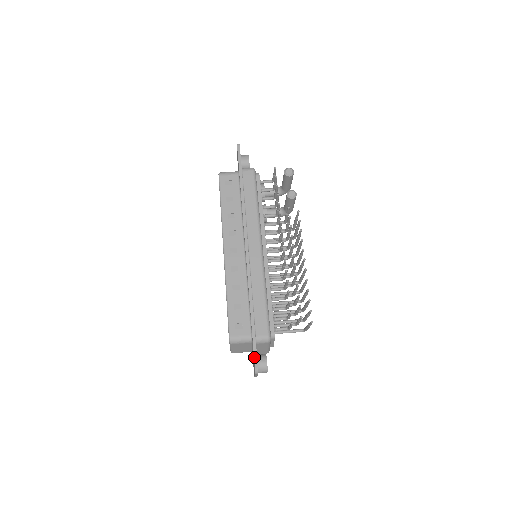
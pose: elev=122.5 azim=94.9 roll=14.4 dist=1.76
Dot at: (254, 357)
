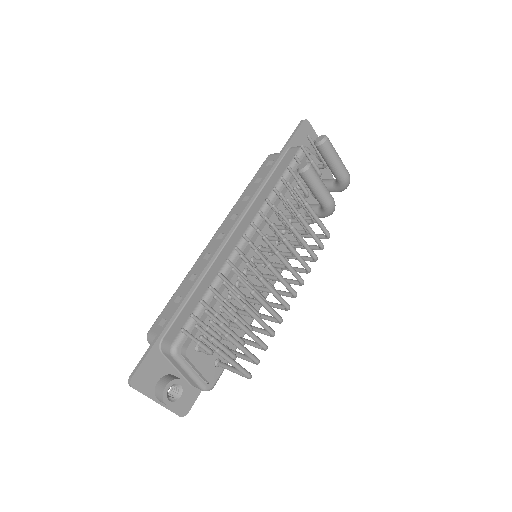
Dot at: (139, 362)
